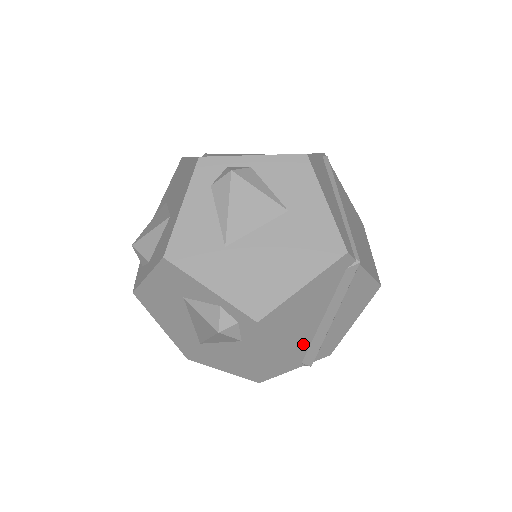
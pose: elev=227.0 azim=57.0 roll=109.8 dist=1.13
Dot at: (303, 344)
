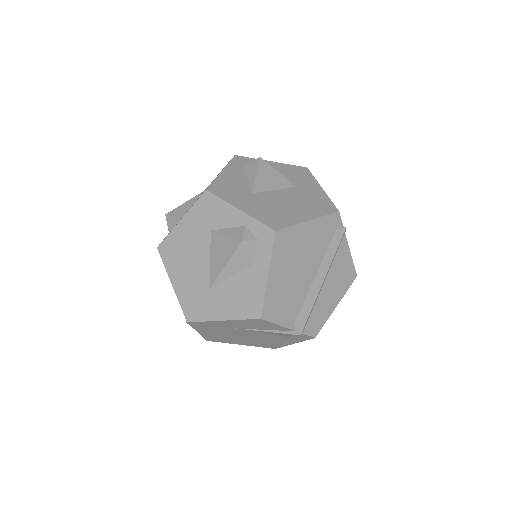
Dot at: (299, 297)
